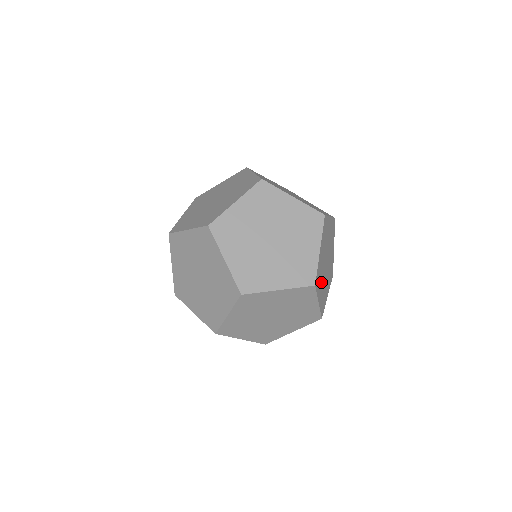
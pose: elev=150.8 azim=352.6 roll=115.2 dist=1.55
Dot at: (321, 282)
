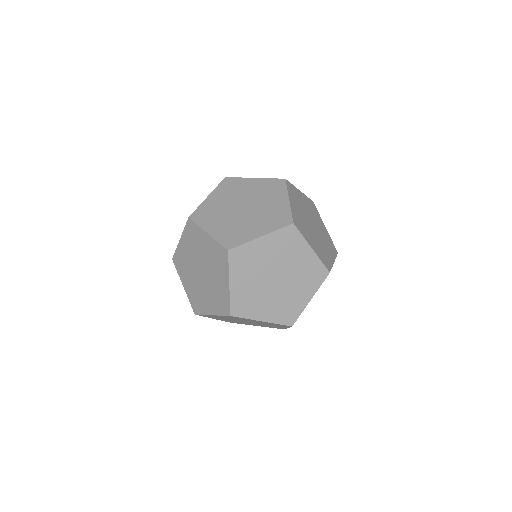
Dot at: (249, 275)
